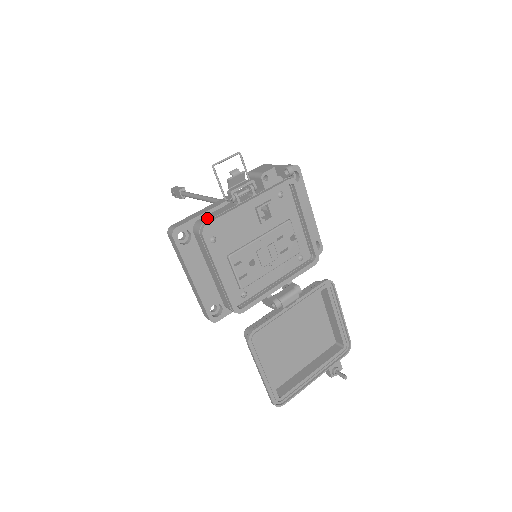
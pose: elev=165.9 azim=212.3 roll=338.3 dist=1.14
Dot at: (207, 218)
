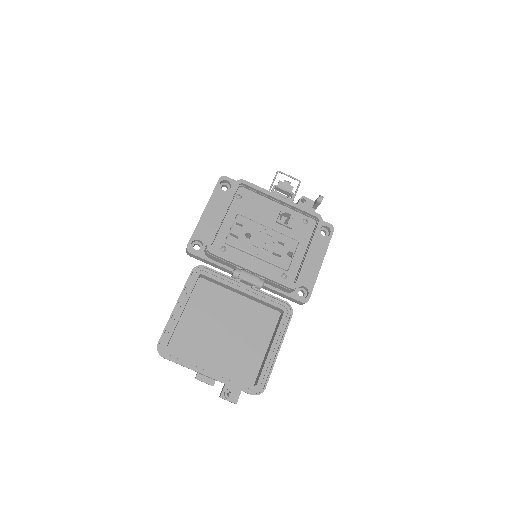
Dot at: occluded
